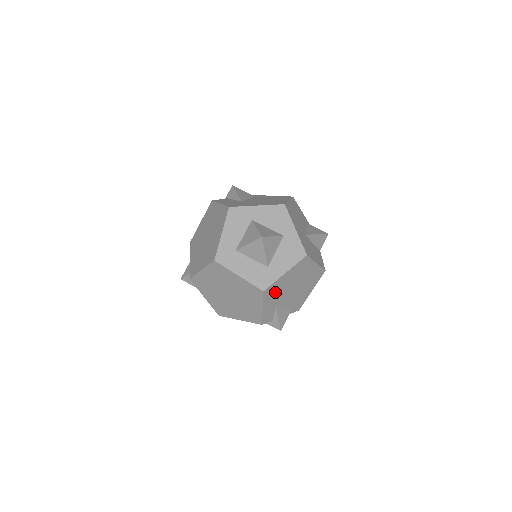
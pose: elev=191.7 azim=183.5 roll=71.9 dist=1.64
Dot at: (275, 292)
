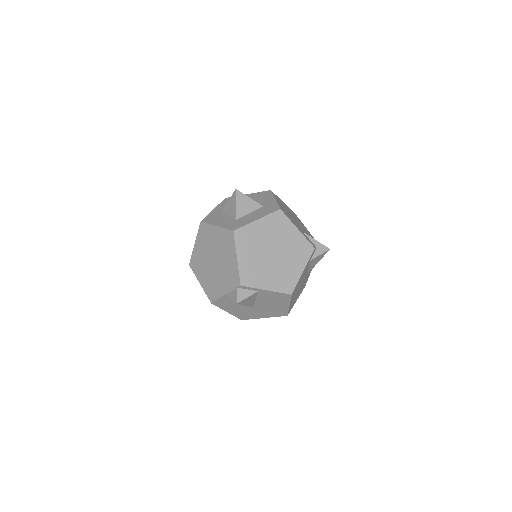
Dot at: (288, 216)
